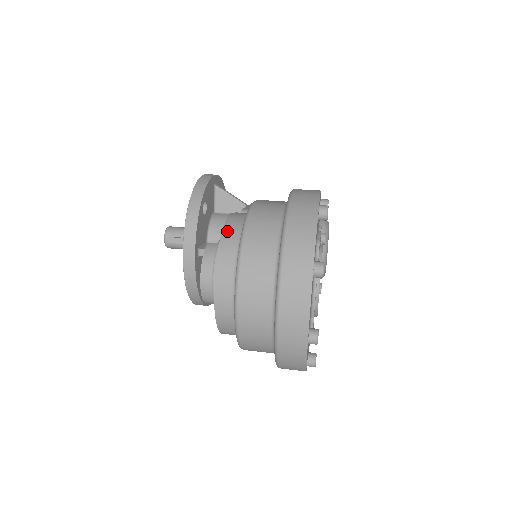
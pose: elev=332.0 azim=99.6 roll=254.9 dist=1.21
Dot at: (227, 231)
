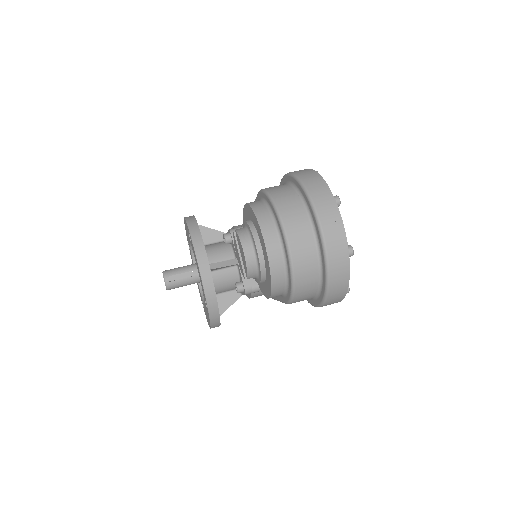
Dot at: (255, 206)
